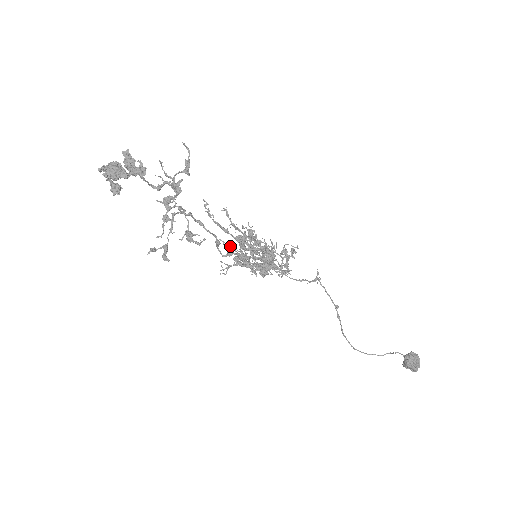
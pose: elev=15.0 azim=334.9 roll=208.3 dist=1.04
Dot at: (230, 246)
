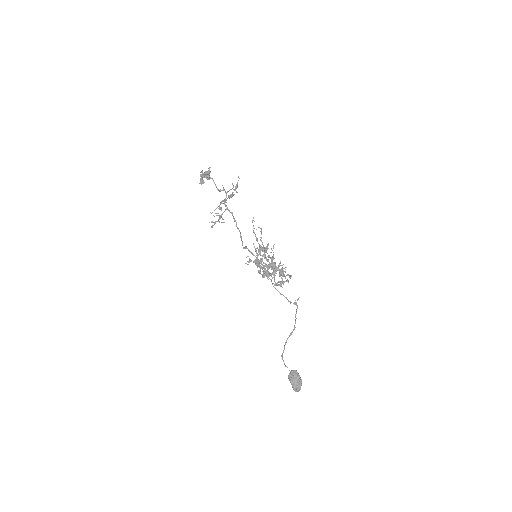
Dot at: (256, 250)
